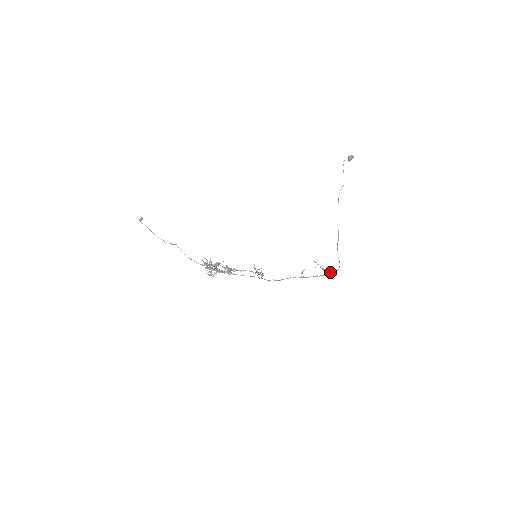
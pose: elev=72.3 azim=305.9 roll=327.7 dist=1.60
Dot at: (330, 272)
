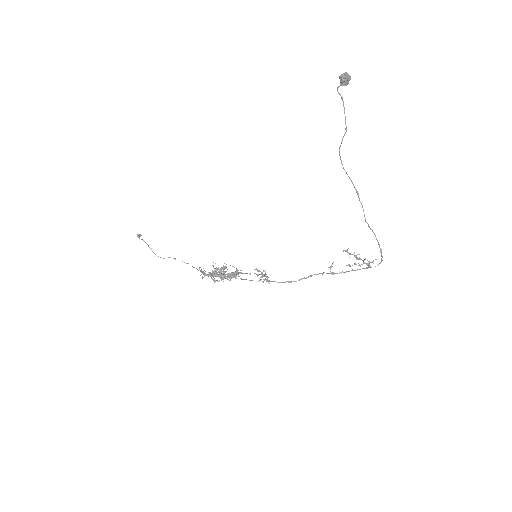
Dot at: occluded
